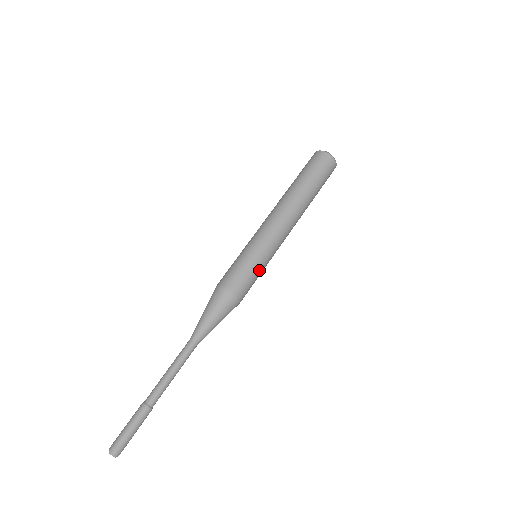
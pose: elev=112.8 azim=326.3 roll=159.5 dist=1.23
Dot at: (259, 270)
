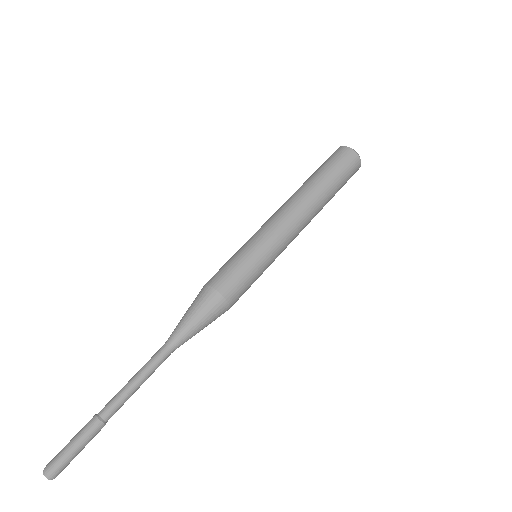
Dot at: (257, 278)
